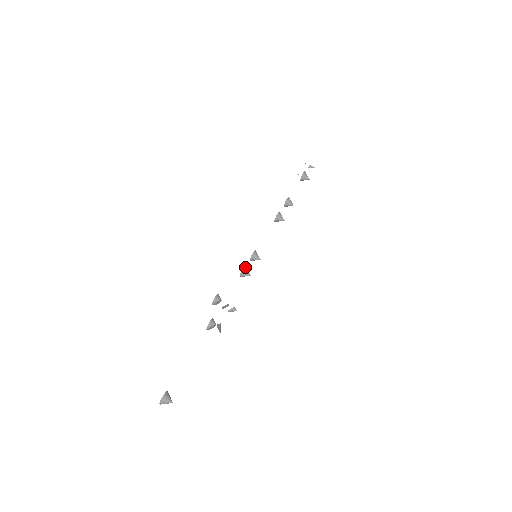
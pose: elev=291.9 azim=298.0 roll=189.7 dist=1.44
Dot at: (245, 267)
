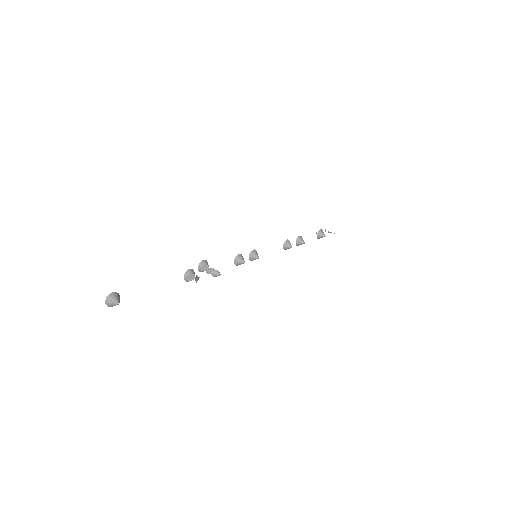
Dot at: occluded
